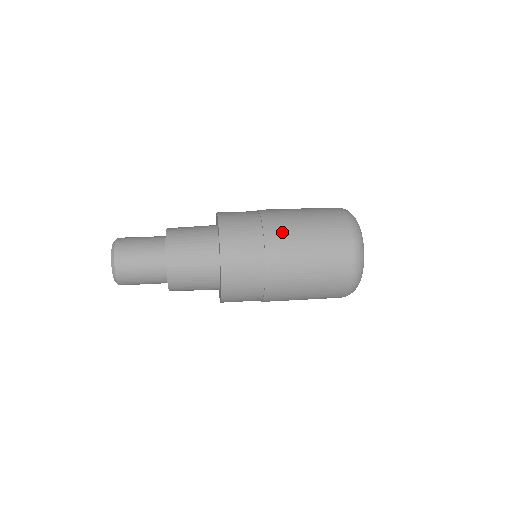
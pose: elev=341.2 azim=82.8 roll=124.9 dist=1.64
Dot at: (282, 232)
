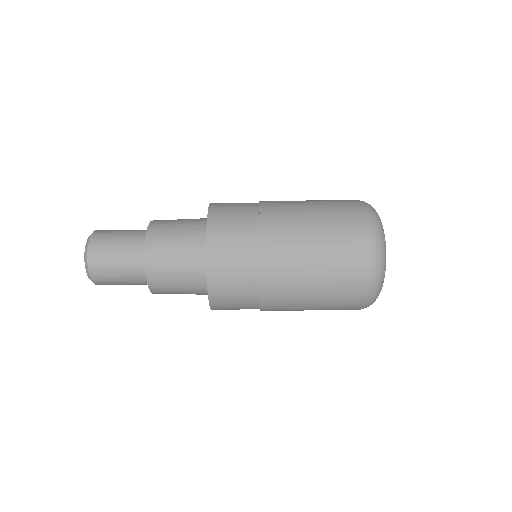
Dot at: (282, 306)
